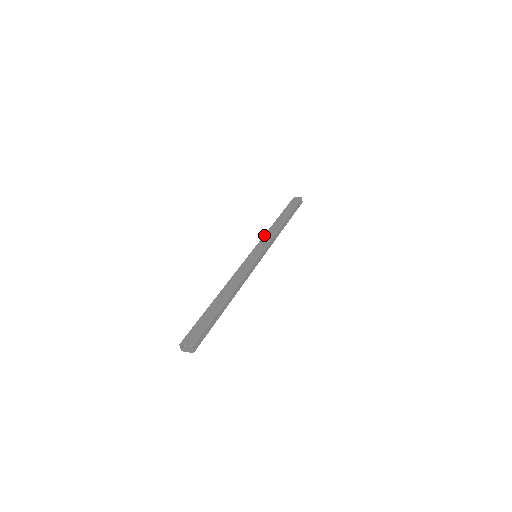
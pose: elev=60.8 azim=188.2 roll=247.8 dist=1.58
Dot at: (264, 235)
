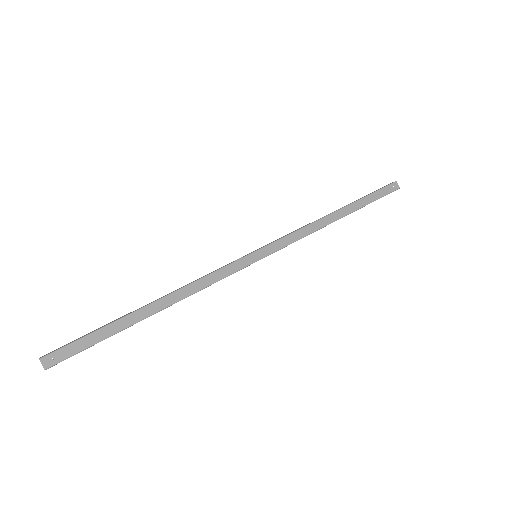
Dot at: occluded
